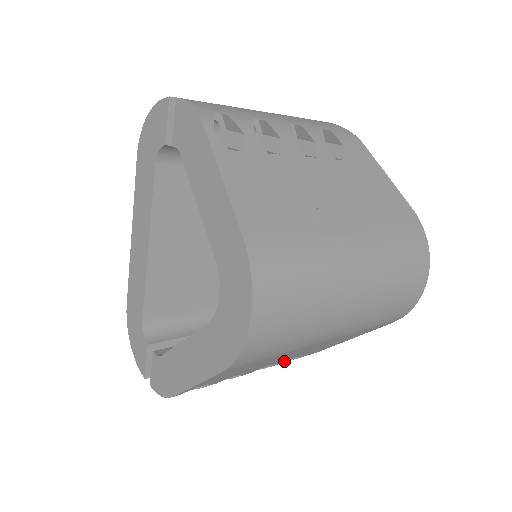
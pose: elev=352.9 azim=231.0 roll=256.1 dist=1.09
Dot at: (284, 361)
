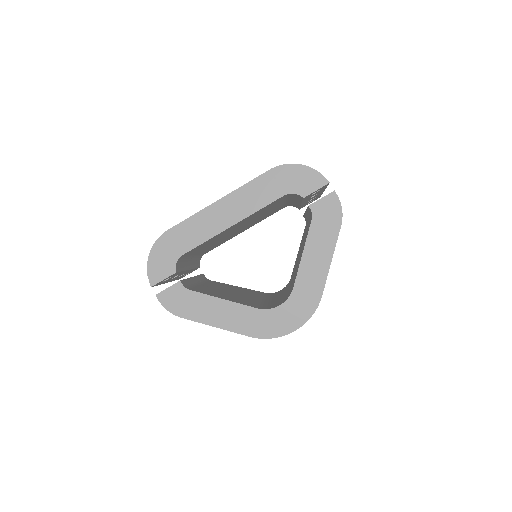
Dot at: occluded
